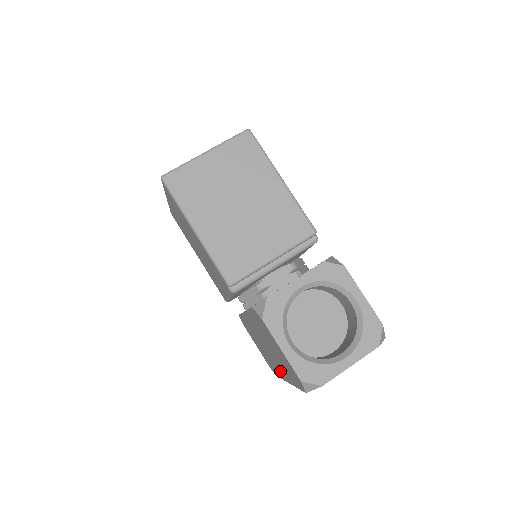
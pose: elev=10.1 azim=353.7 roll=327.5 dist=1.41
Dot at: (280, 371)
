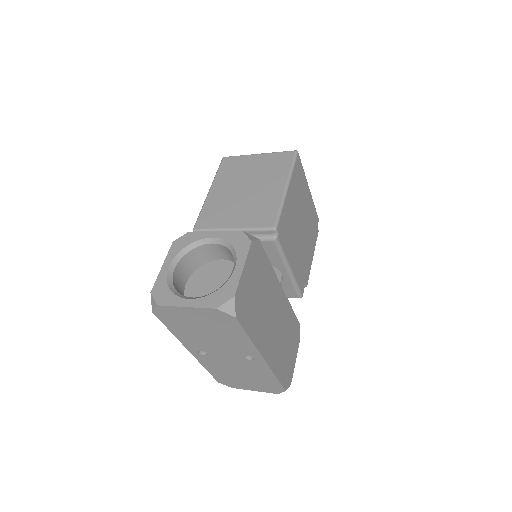
Dot at: occluded
